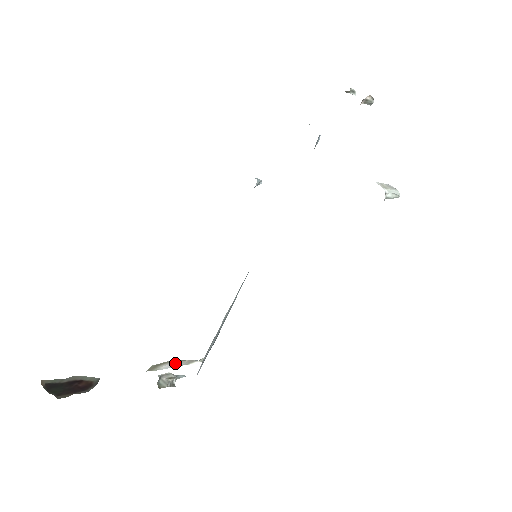
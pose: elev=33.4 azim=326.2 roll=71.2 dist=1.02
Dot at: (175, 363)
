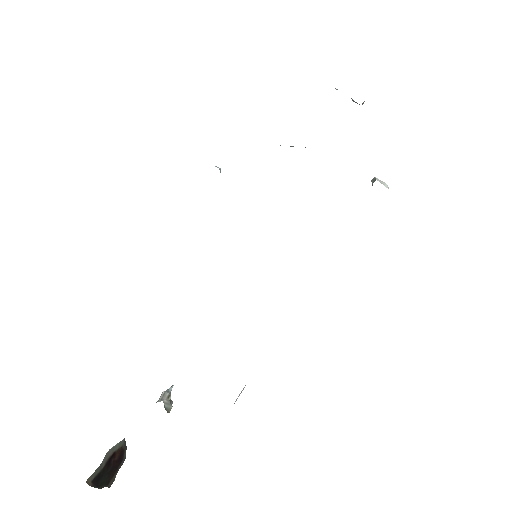
Dot at: (241, 391)
